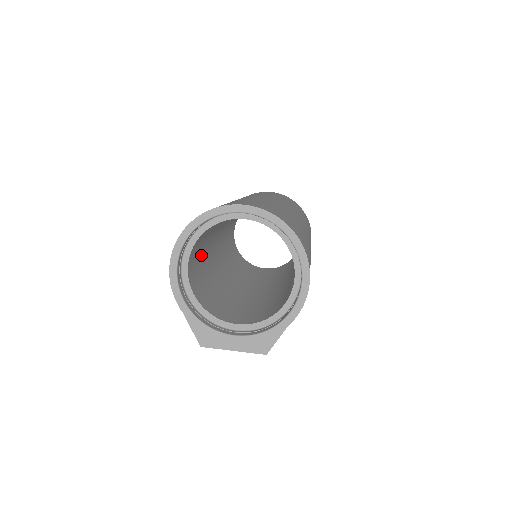
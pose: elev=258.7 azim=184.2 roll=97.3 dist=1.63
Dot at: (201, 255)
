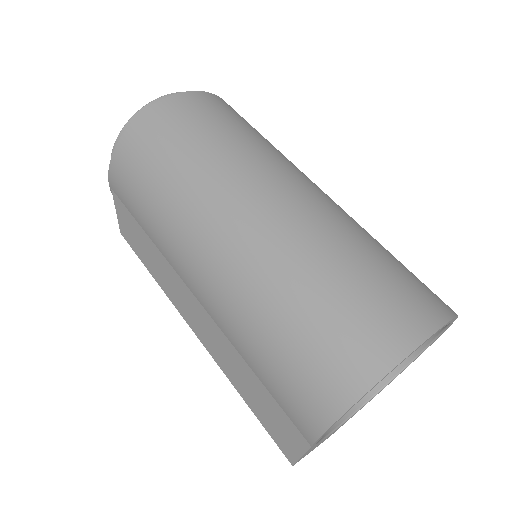
Dot at: occluded
